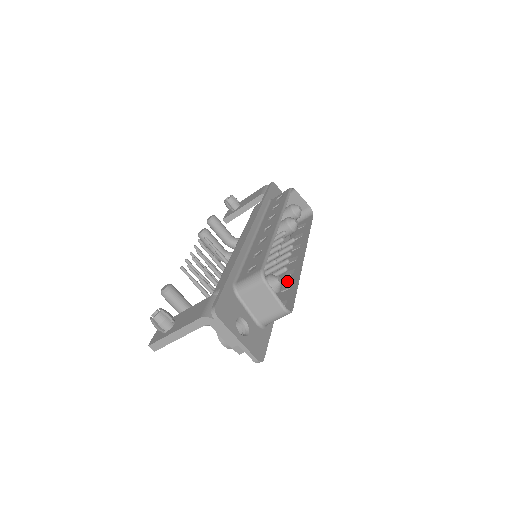
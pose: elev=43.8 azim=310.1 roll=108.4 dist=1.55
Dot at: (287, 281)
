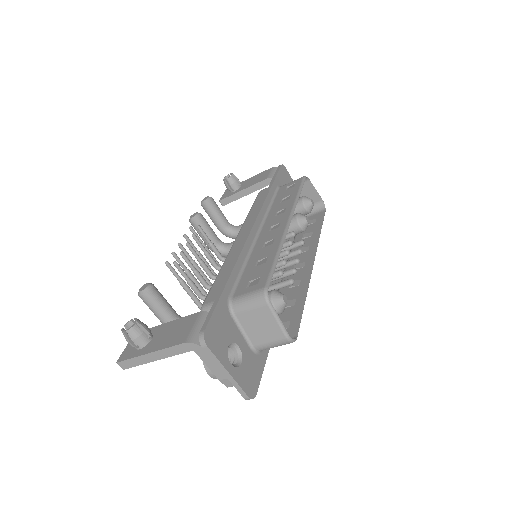
Dot at: (291, 294)
